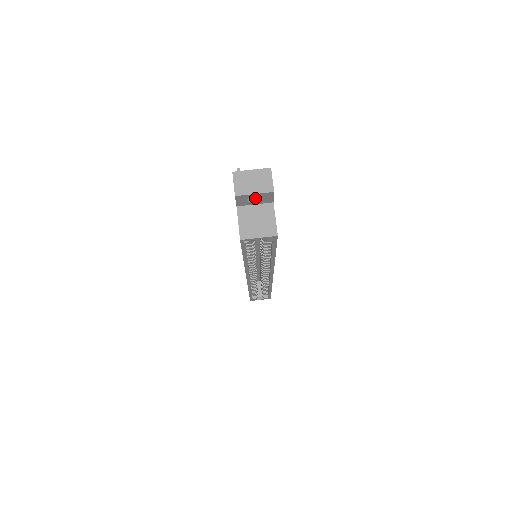
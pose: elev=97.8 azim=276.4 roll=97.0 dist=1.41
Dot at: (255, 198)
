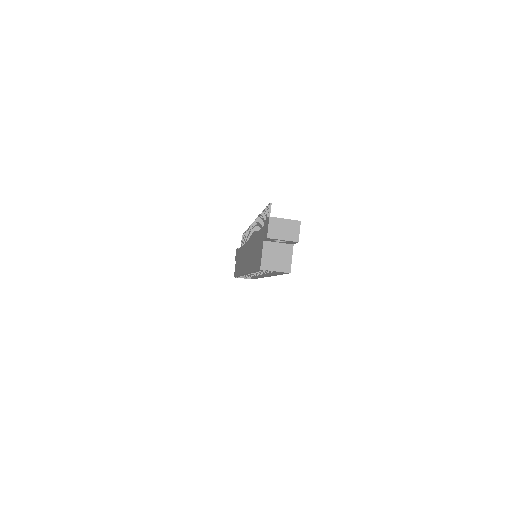
Dot at: occluded
